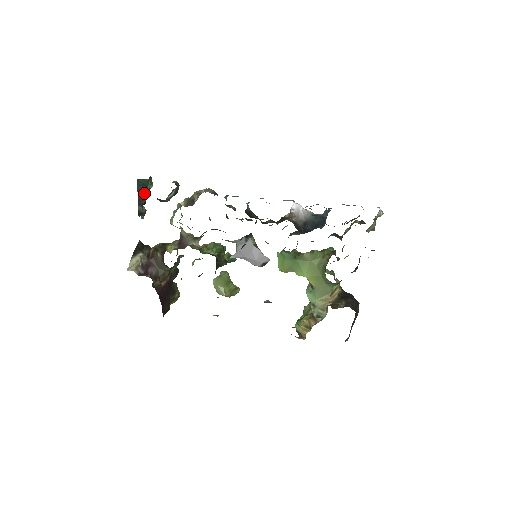
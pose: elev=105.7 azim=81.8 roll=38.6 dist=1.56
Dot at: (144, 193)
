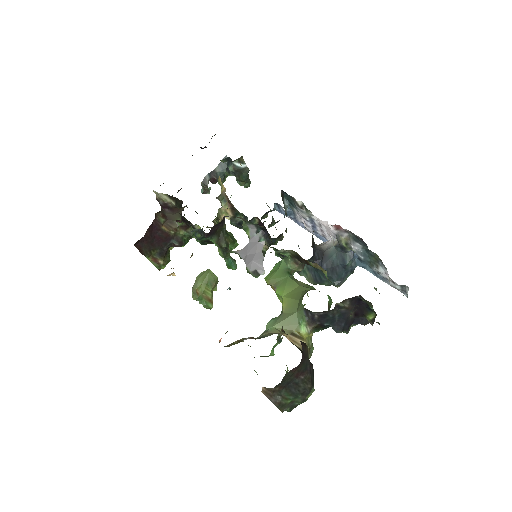
Dot at: (221, 172)
